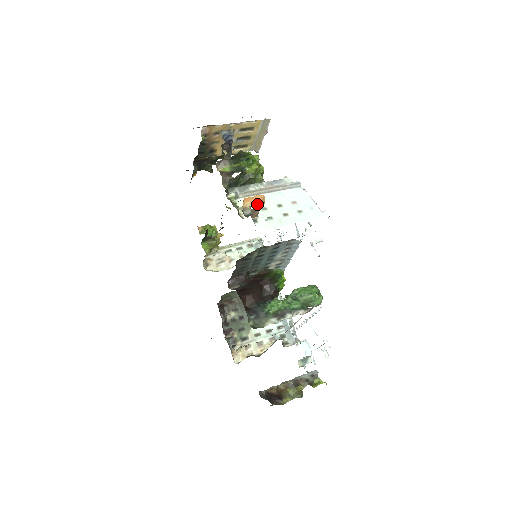
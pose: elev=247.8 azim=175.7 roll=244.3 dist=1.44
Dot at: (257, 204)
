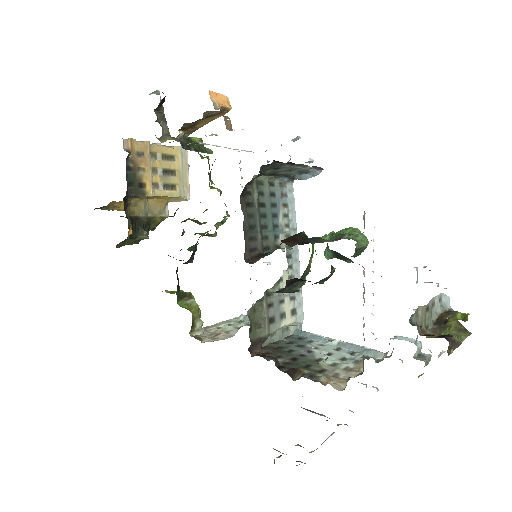
Dot at: (224, 106)
